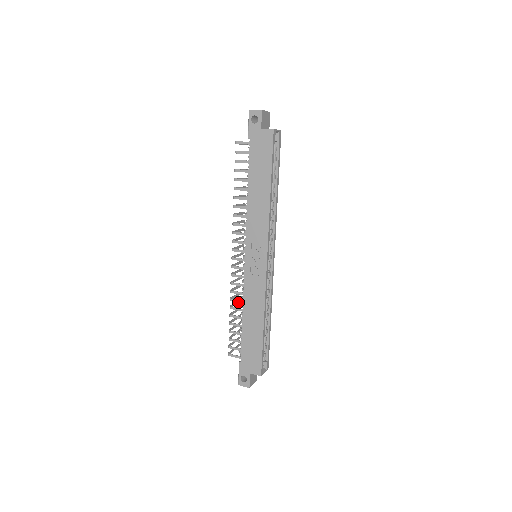
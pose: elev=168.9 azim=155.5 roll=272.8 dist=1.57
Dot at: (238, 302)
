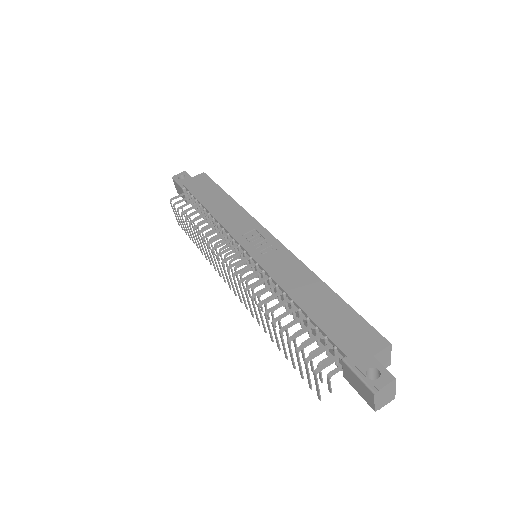
Dot at: (270, 334)
